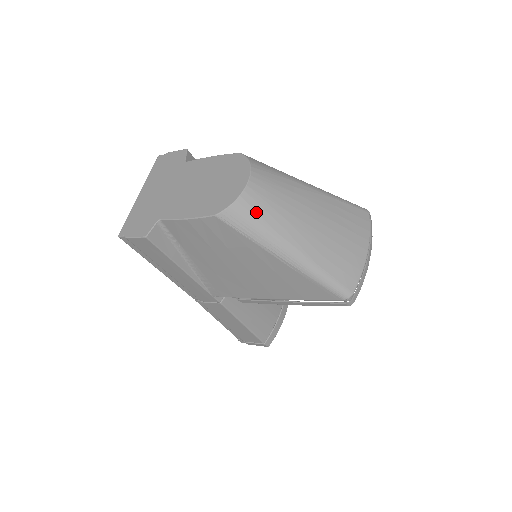
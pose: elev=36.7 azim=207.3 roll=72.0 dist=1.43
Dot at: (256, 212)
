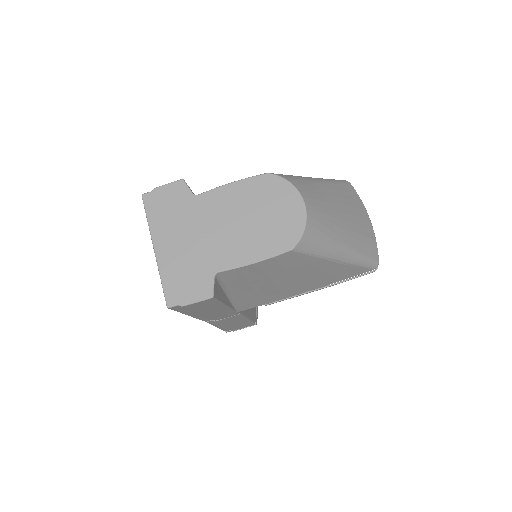
Dot at: (319, 230)
